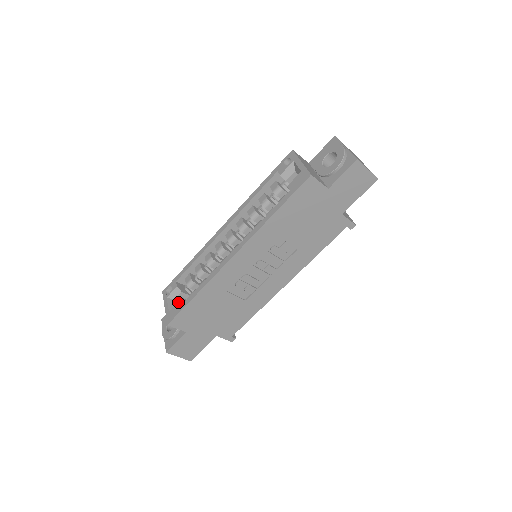
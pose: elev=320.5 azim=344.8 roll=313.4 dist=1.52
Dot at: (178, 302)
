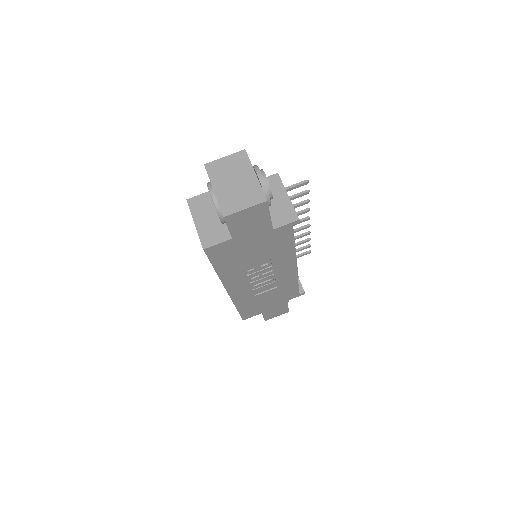
Dot at: occluded
